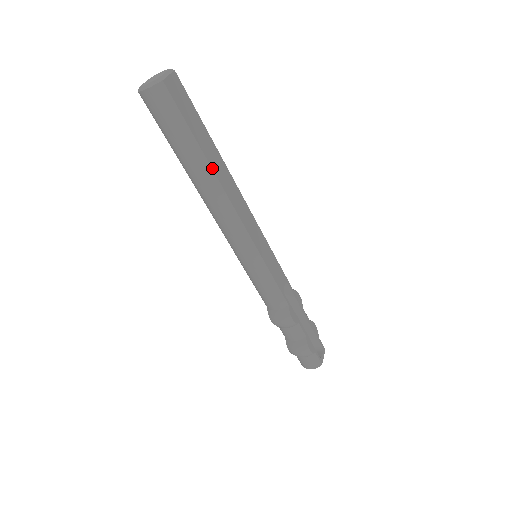
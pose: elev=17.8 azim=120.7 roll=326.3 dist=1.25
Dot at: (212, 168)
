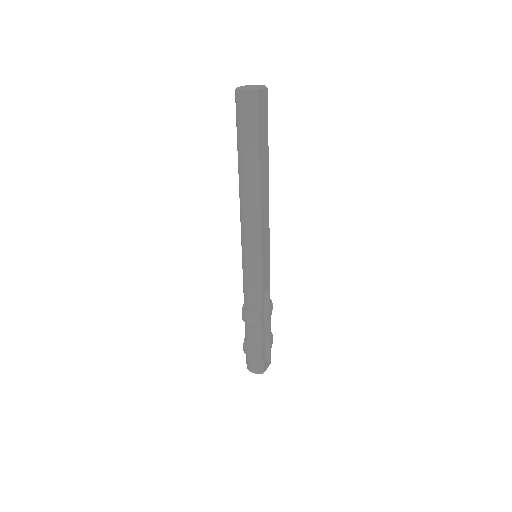
Dot at: (260, 170)
